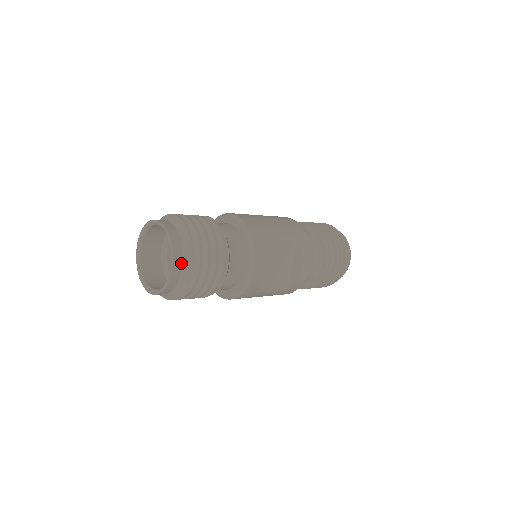
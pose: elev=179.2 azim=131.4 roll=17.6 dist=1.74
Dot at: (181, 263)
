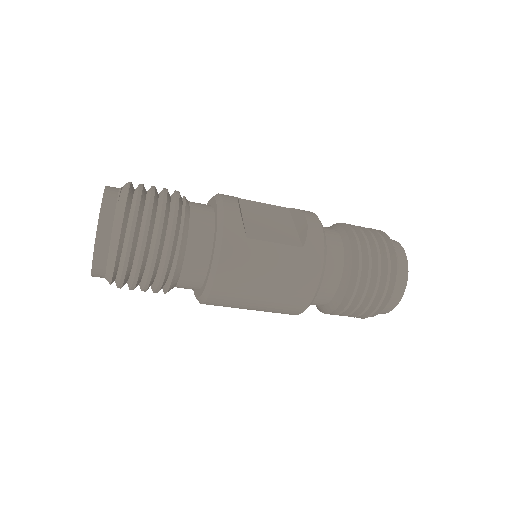
Dot at: (117, 191)
